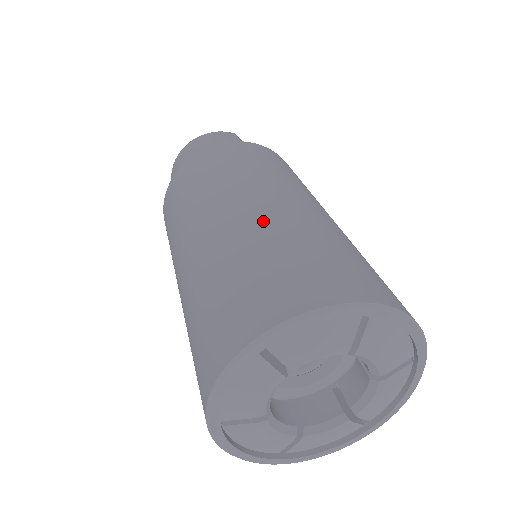
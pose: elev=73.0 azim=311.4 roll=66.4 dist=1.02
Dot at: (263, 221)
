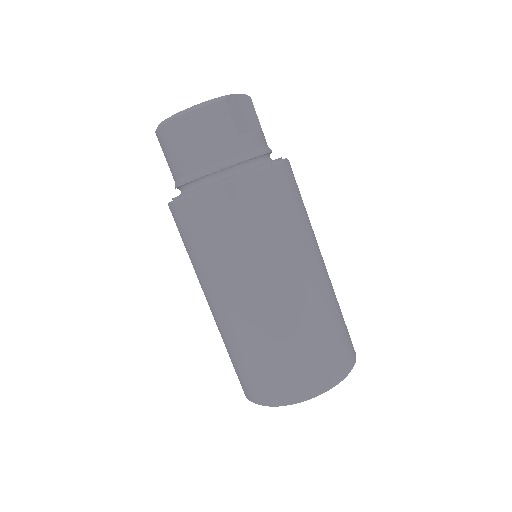
Dot at: (275, 322)
